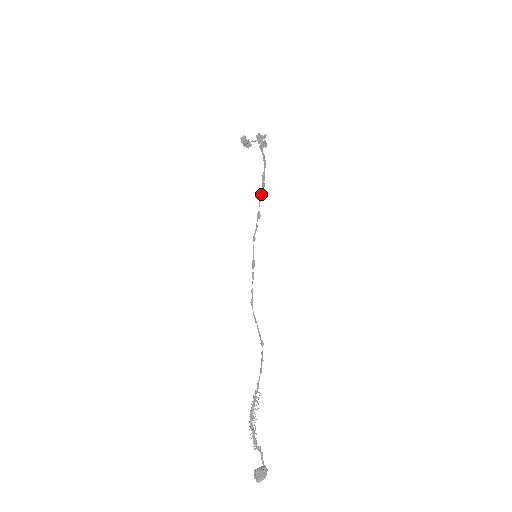
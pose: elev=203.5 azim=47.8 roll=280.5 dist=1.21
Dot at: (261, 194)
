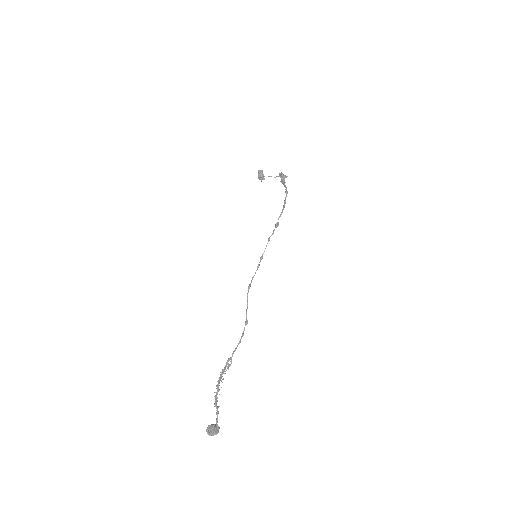
Dot at: (282, 211)
